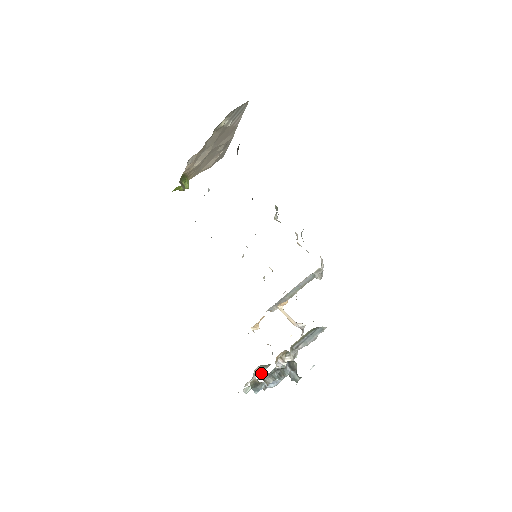
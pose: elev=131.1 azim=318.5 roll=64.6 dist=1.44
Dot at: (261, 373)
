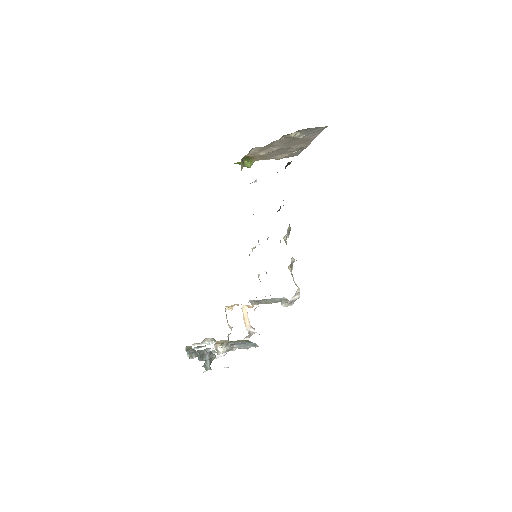
Dot at: (210, 343)
